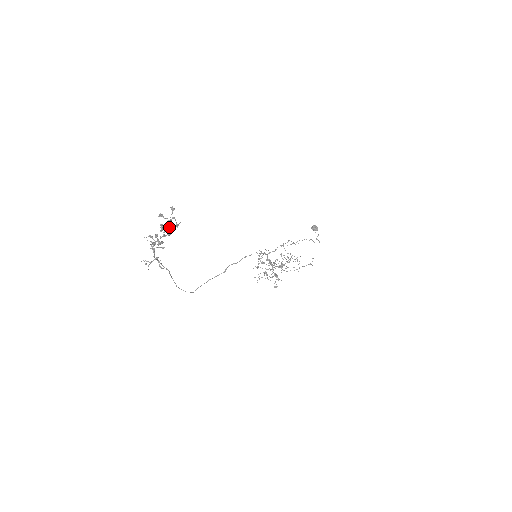
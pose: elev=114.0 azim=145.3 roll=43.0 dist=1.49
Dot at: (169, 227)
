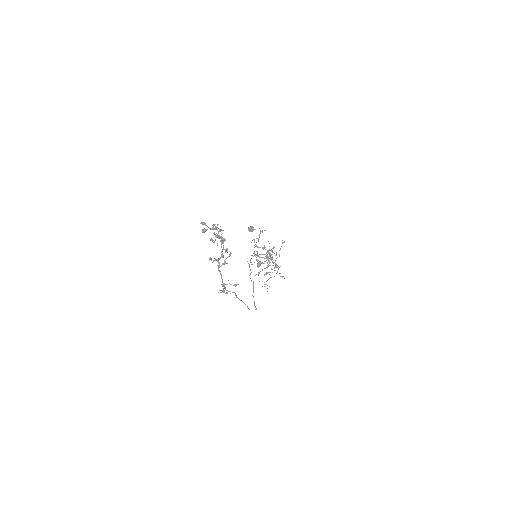
Dot at: (218, 235)
